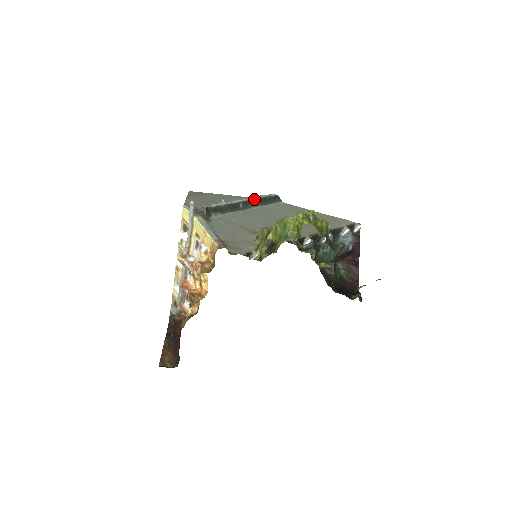
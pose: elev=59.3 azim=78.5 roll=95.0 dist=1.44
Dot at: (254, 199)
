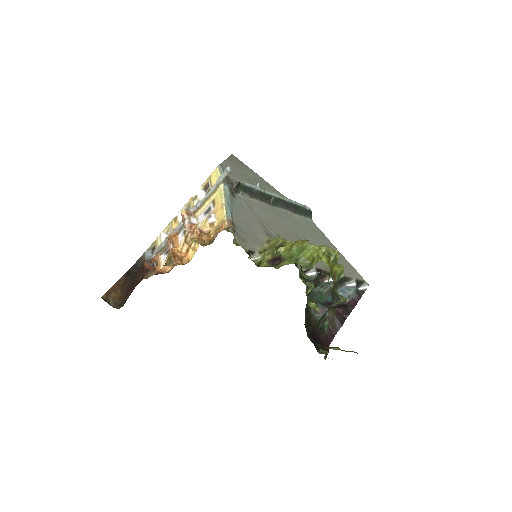
Dot at: (288, 201)
